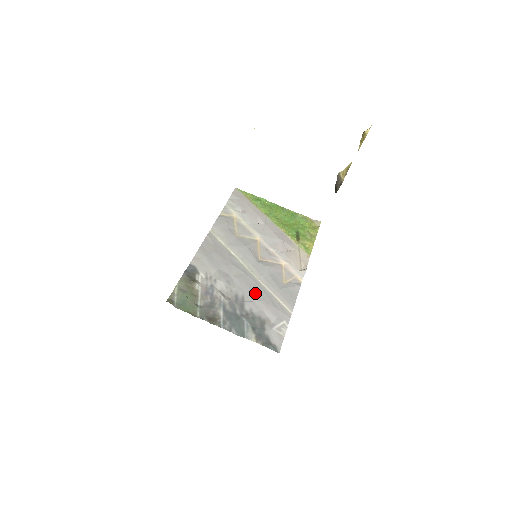
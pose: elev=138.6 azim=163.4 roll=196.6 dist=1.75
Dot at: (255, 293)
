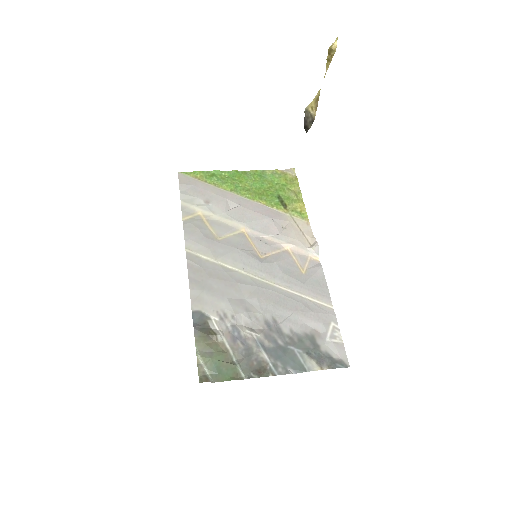
Dot at: (283, 306)
